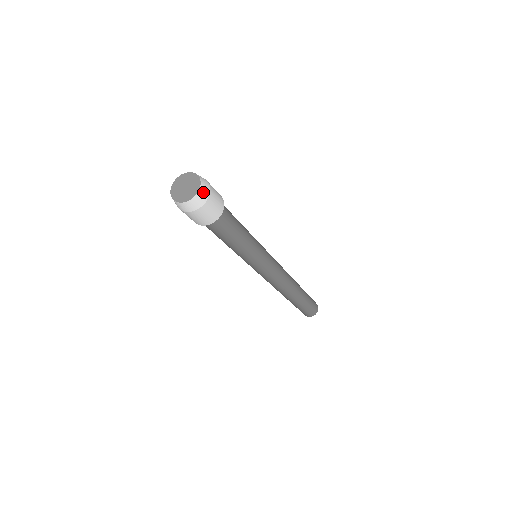
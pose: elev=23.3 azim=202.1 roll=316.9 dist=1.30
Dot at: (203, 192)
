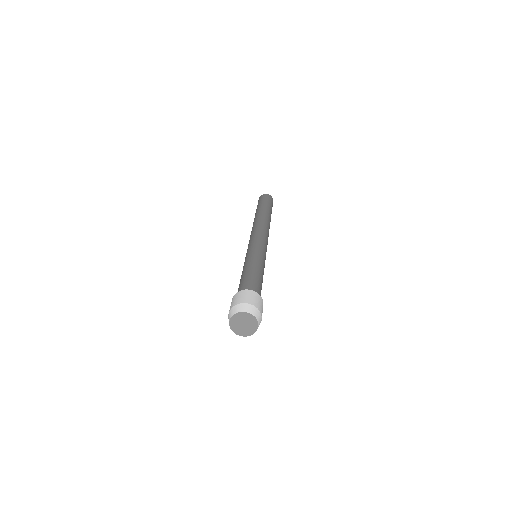
Dot at: (256, 314)
